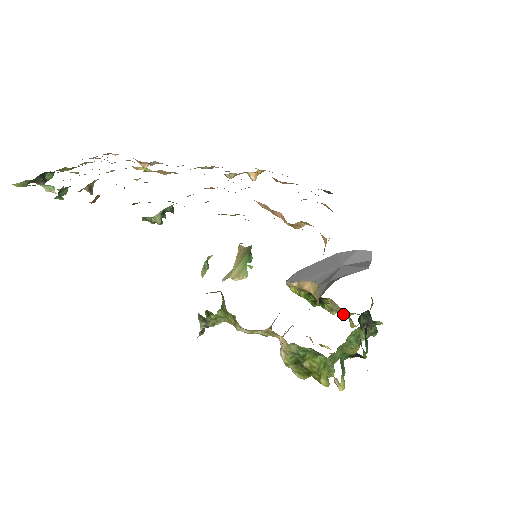
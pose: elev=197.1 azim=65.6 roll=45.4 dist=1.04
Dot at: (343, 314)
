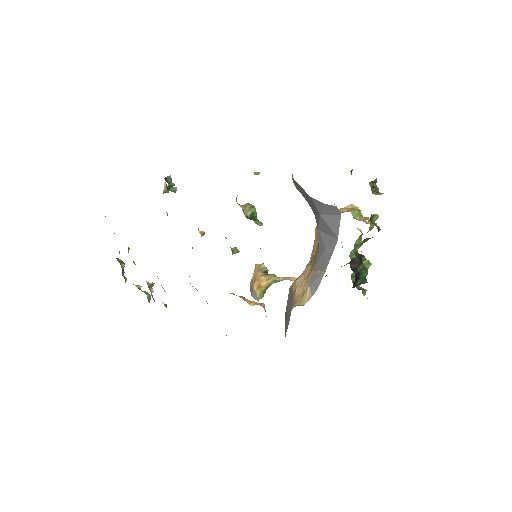
Dot at: occluded
